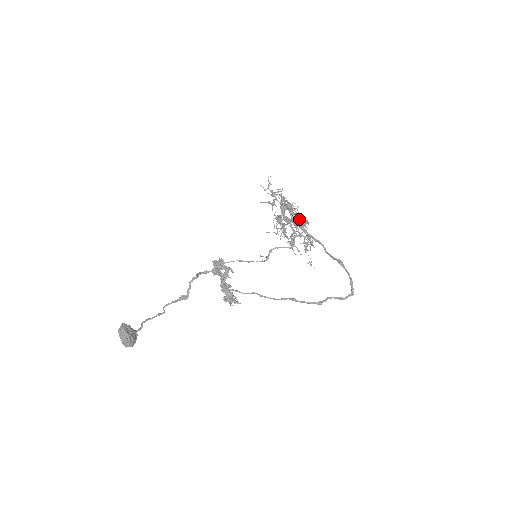
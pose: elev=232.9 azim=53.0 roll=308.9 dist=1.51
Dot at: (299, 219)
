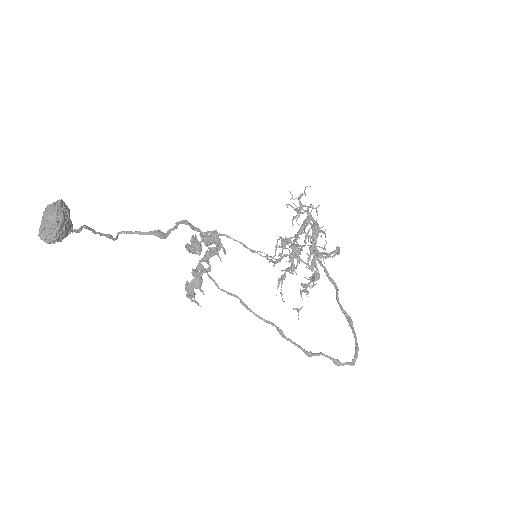
Dot at: (321, 247)
